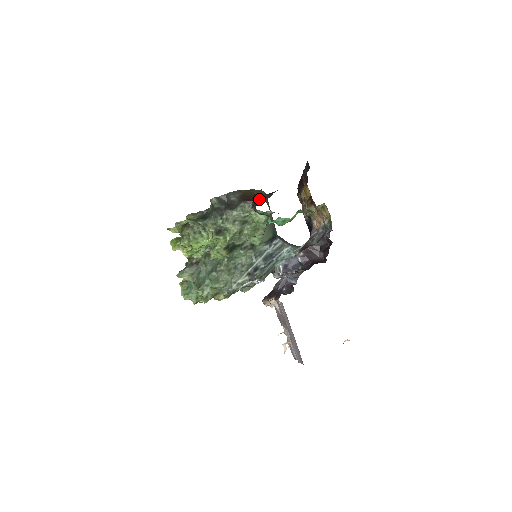
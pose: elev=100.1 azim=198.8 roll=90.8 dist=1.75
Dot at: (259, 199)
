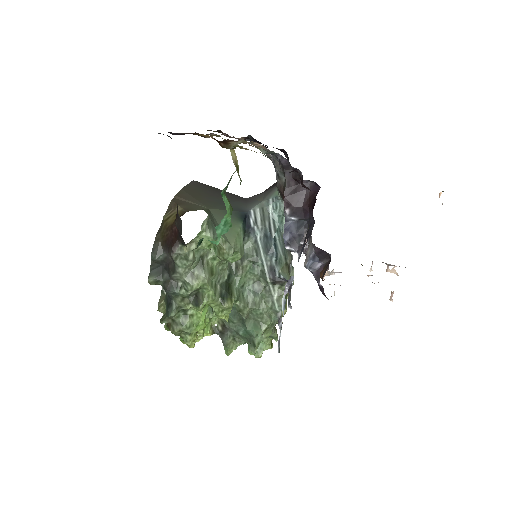
Dot at: (178, 232)
